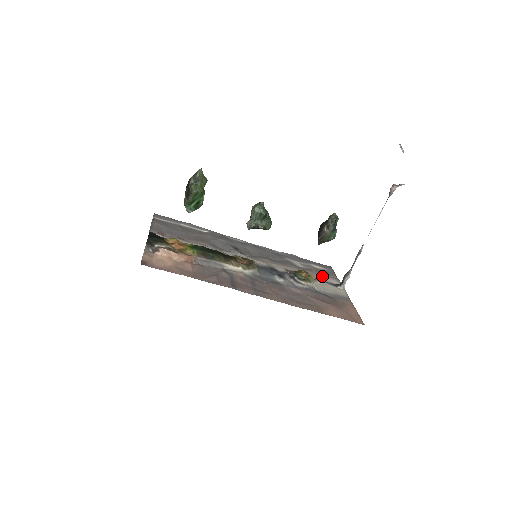
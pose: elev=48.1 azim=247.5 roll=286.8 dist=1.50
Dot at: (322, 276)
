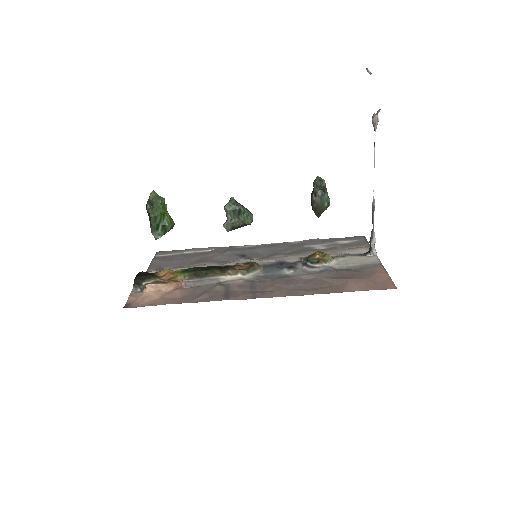
Dot at: (348, 250)
